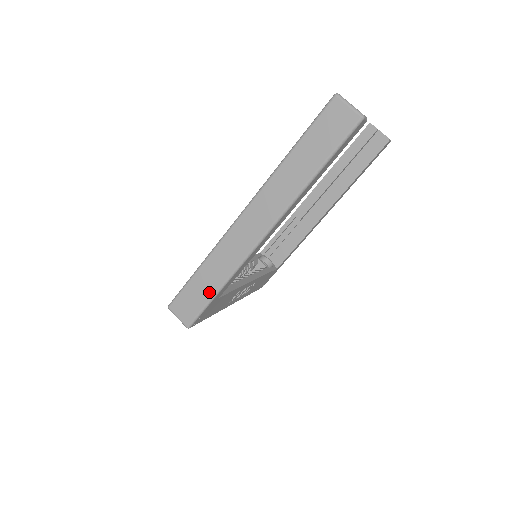
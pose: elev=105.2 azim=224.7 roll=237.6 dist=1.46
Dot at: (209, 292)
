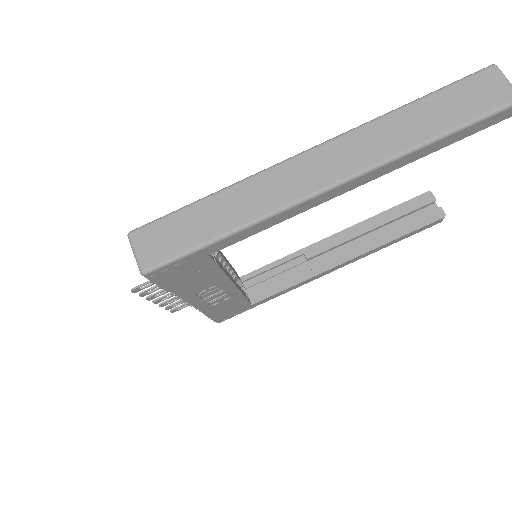
Dot at: (206, 233)
